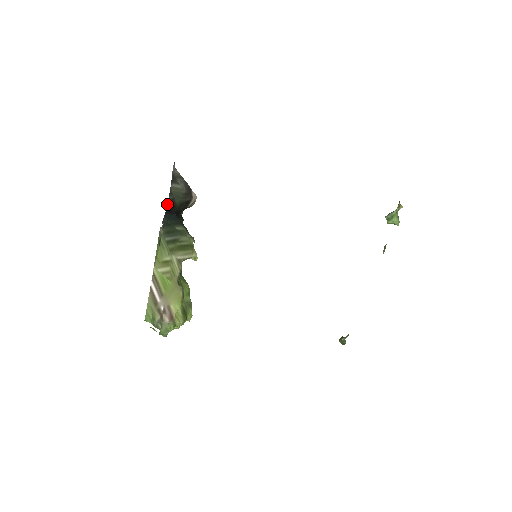
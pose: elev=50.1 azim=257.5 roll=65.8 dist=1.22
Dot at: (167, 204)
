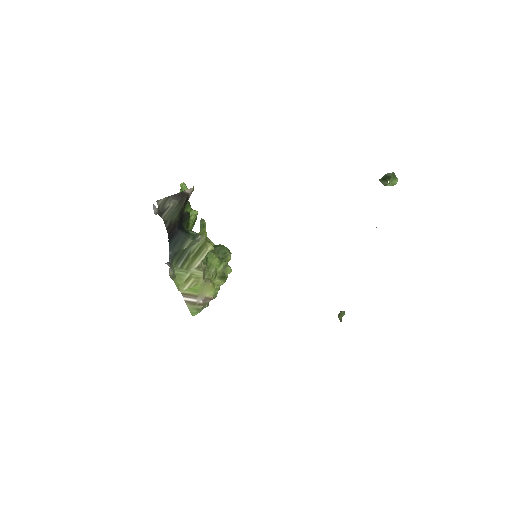
Dot at: (167, 232)
